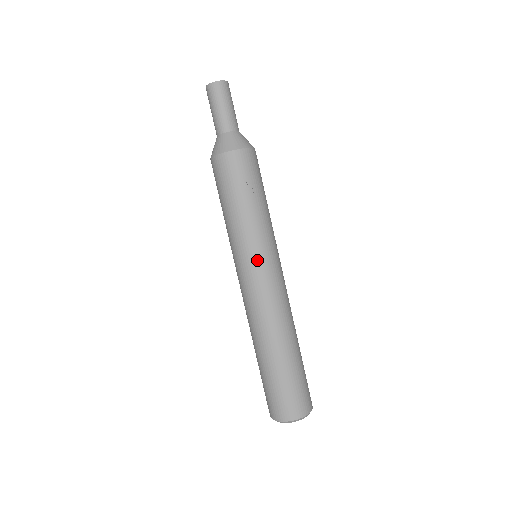
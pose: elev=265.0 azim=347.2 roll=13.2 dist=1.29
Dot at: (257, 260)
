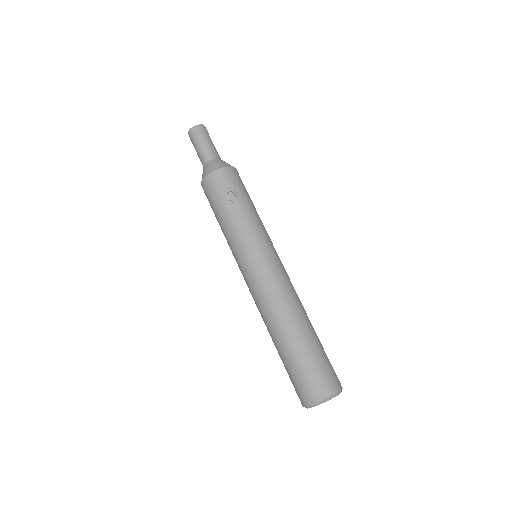
Dot at: (255, 253)
